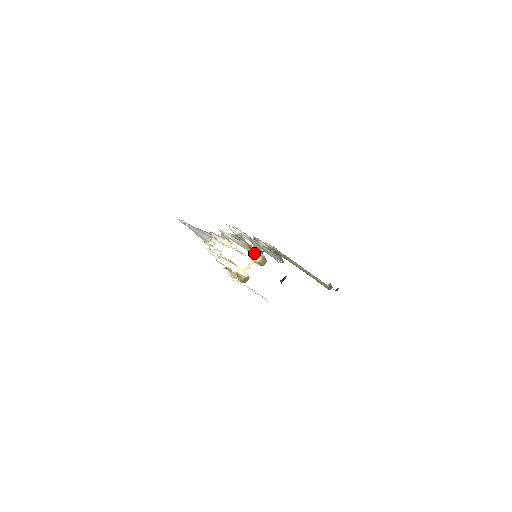
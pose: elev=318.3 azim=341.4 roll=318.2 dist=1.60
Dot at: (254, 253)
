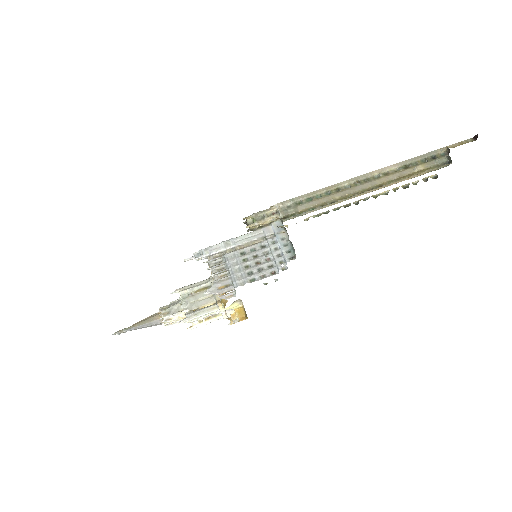
Dot at: (227, 307)
